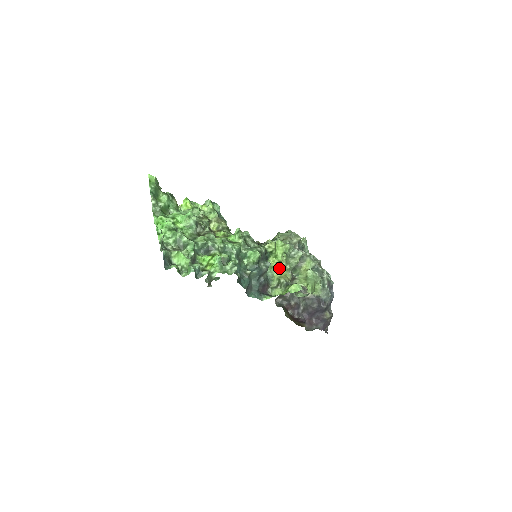
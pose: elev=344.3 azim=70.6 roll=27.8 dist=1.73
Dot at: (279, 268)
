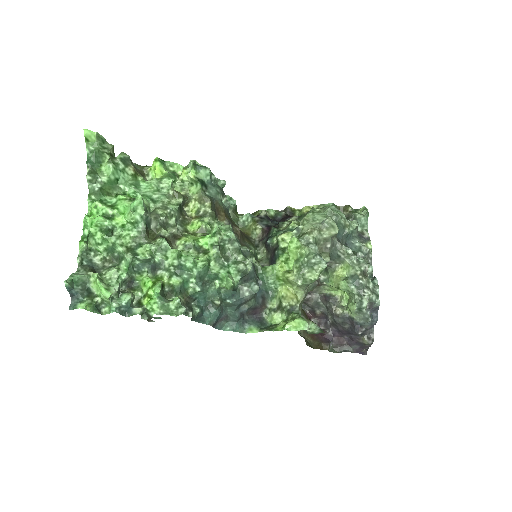
Dot at: (286, 281)
